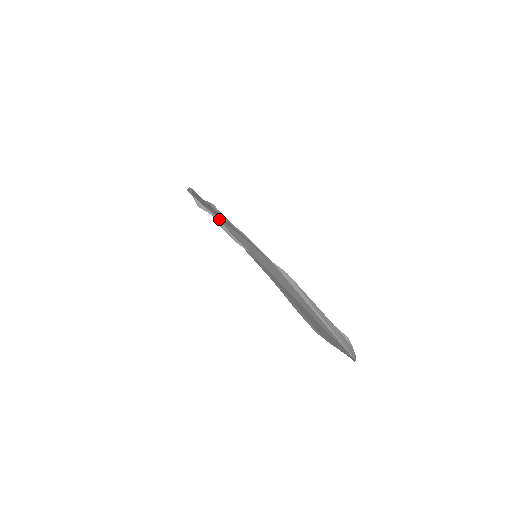
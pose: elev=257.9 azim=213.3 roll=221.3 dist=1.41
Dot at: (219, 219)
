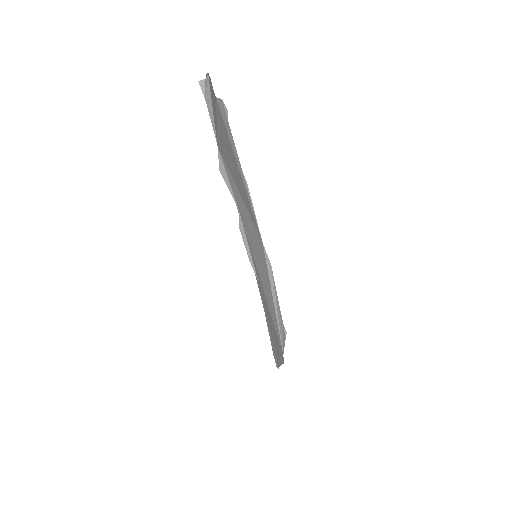
Dot at: (237, 193)
